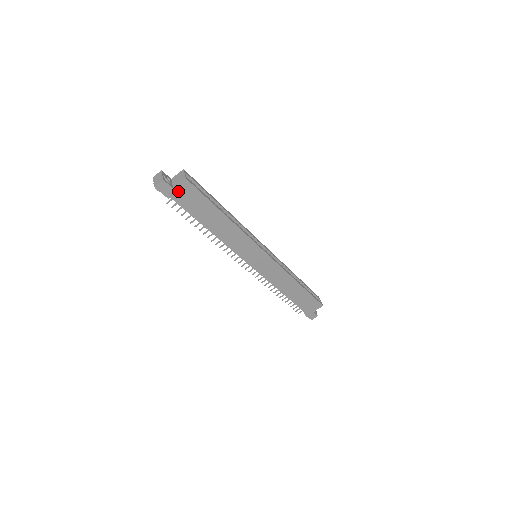
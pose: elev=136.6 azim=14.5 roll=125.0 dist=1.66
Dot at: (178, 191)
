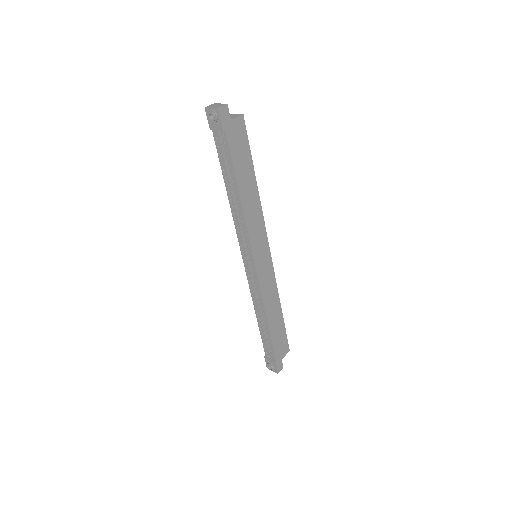
Dot at: (233, 126)
